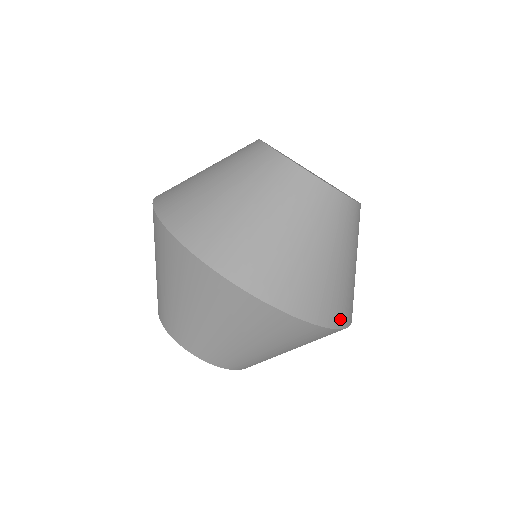
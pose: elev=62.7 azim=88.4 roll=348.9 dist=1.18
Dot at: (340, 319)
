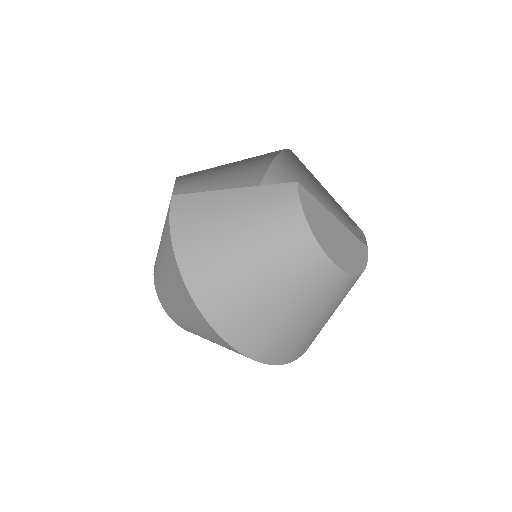
Dot at: occluded
